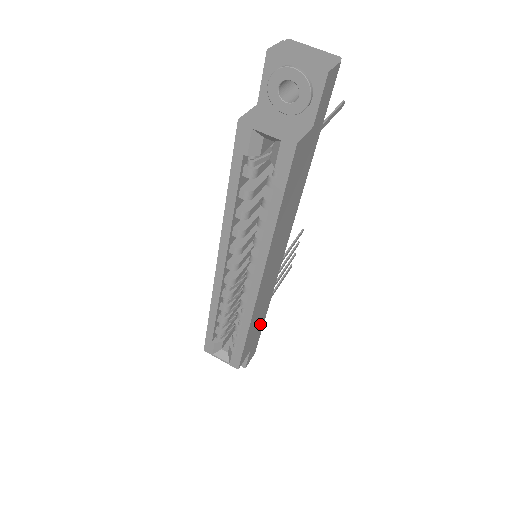
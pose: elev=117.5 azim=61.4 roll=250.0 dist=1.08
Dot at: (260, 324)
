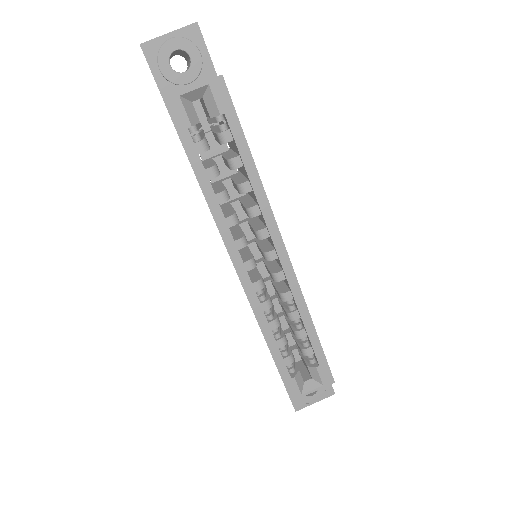
Dot at: occluded
